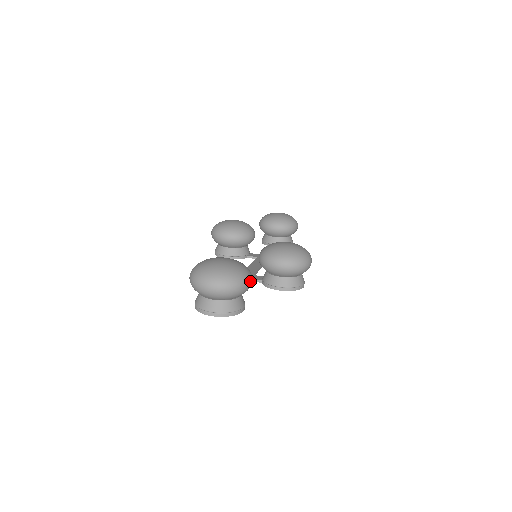
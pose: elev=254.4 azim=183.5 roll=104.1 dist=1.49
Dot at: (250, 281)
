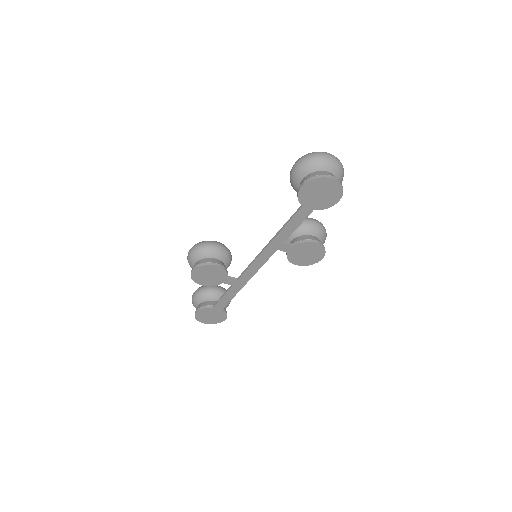
Dot at: occluded
